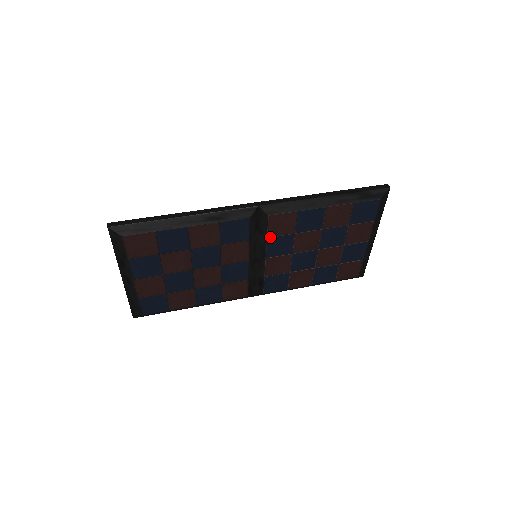
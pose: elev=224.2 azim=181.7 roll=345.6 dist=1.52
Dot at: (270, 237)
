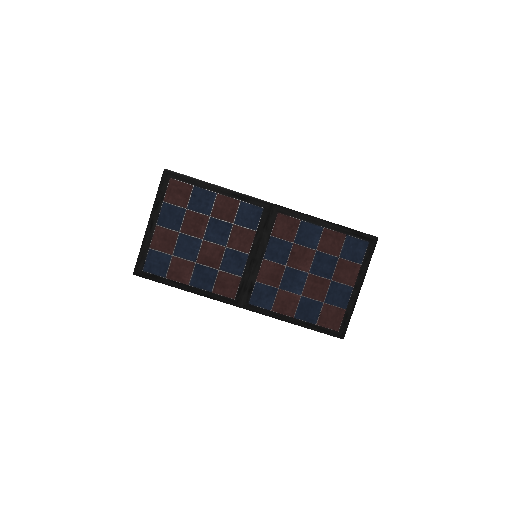
Dot at: (273, 237)
